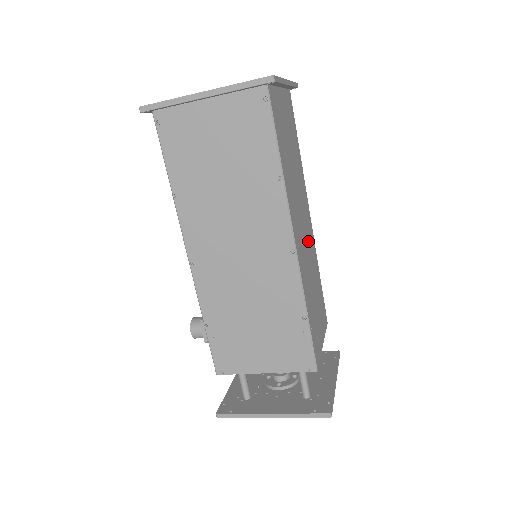
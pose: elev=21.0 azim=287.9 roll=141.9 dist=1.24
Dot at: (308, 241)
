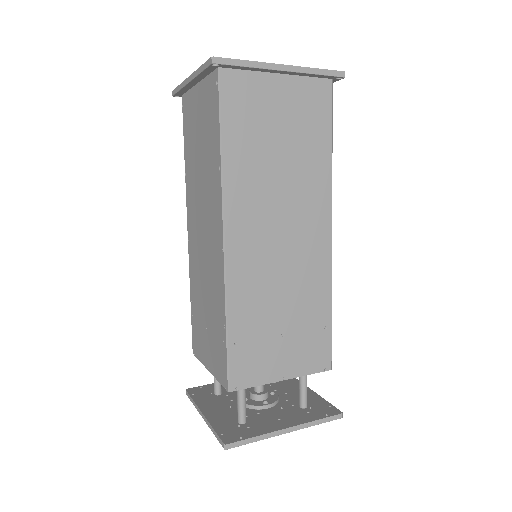
Dot at: (296, 256)
